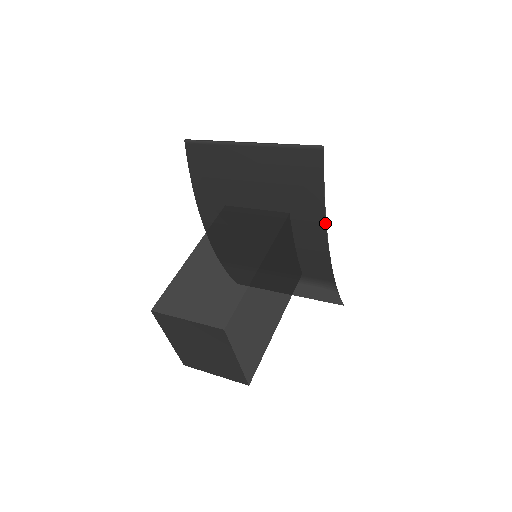
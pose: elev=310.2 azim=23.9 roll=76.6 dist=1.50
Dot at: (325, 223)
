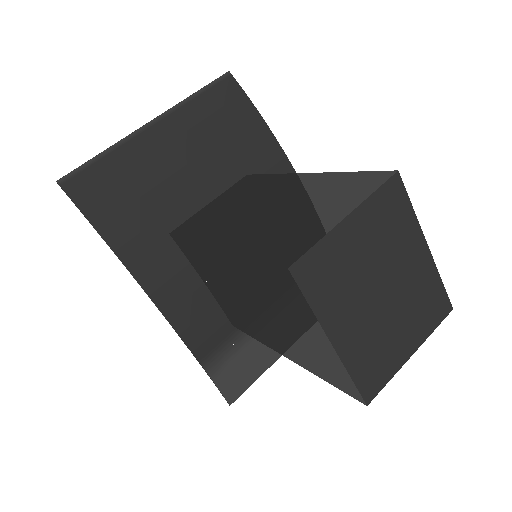
Dot at: (286, 156)
